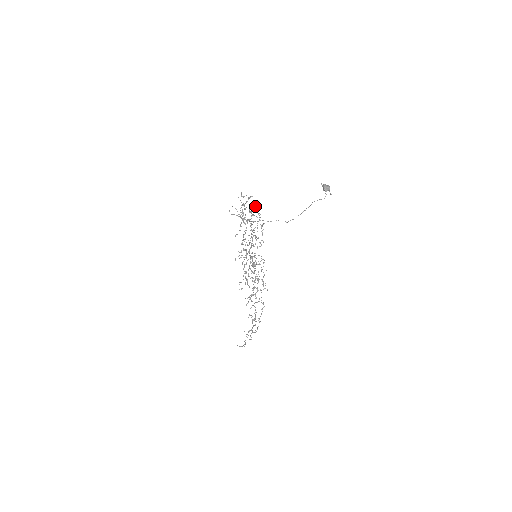
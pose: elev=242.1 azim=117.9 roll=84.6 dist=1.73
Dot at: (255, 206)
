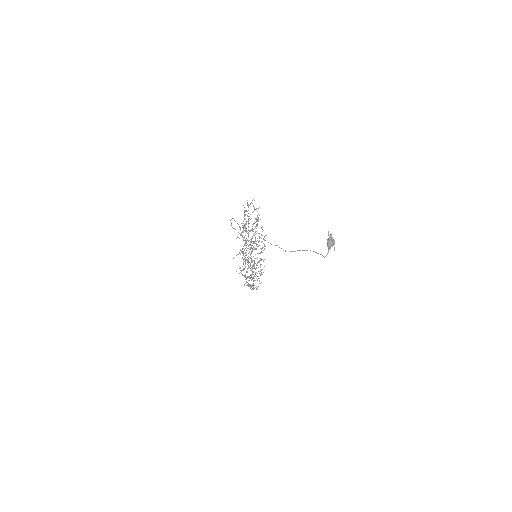
Dot at: occluded
